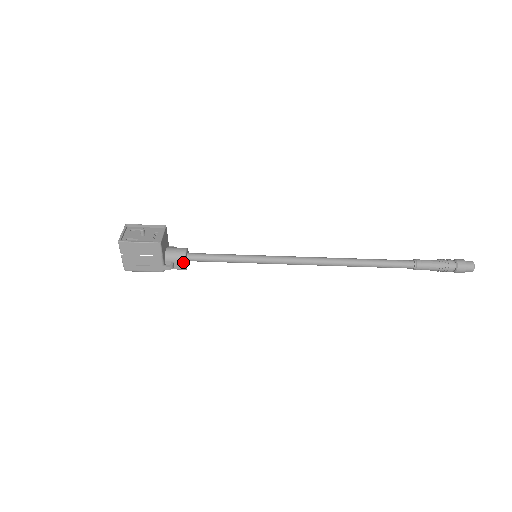
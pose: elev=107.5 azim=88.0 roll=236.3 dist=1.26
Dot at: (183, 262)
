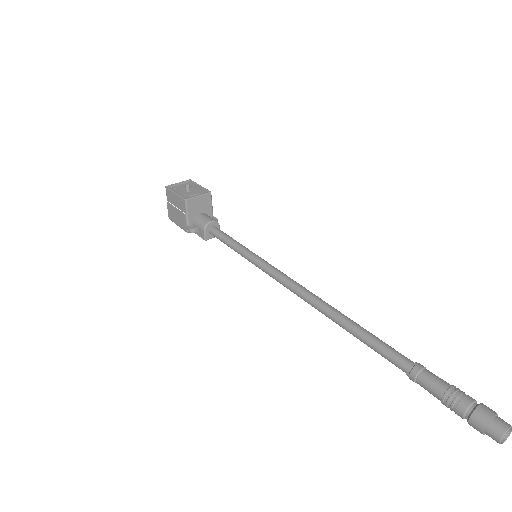
Dot at: (203, 231)
